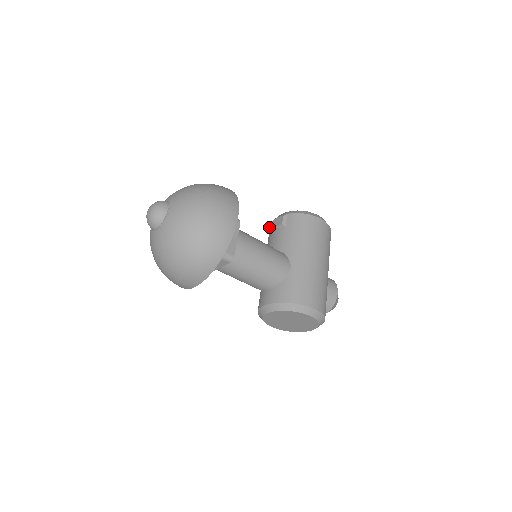
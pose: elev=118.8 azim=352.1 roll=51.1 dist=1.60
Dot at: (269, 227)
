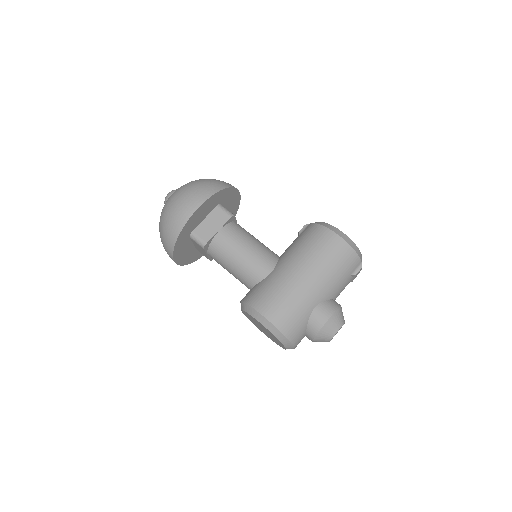
Dot at: occluded
